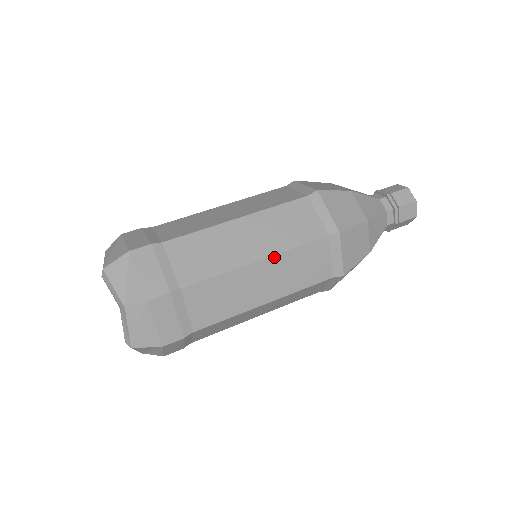
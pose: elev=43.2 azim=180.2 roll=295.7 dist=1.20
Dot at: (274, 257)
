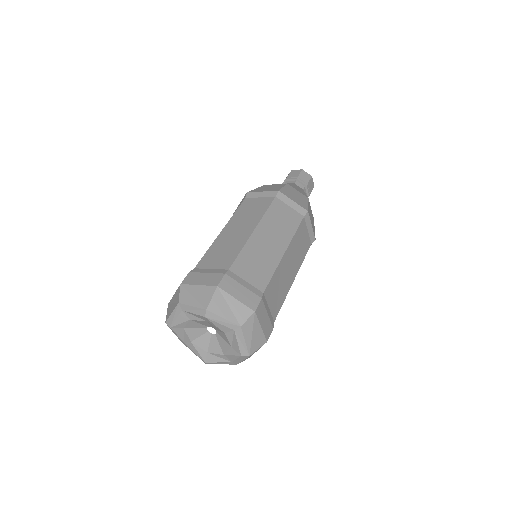
Dot at: (290, 245)
